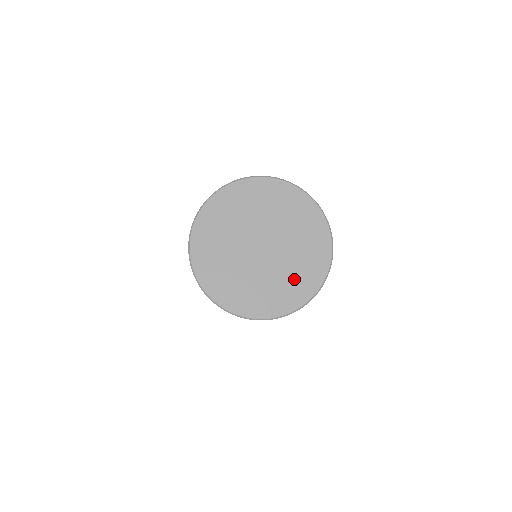
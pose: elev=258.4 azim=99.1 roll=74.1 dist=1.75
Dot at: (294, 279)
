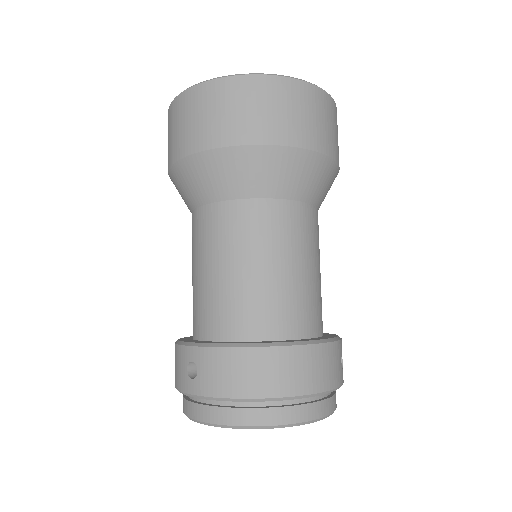
Dot at: occluded
